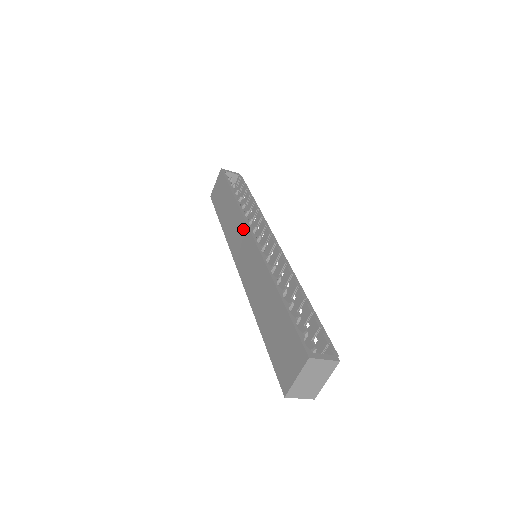
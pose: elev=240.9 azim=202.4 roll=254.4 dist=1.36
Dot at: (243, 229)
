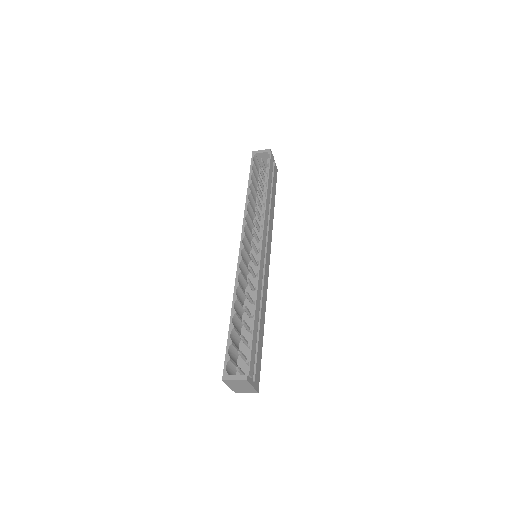
Dot at: occluded
